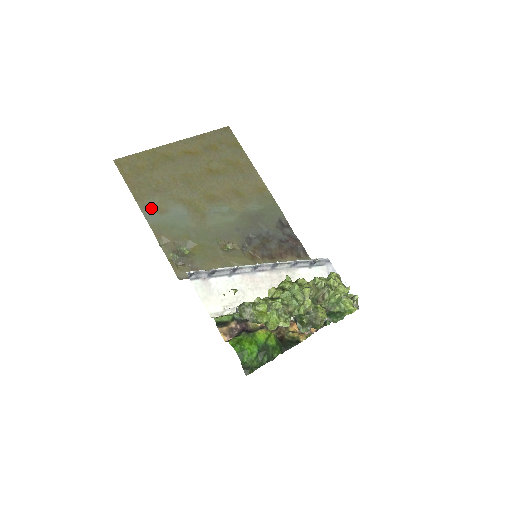
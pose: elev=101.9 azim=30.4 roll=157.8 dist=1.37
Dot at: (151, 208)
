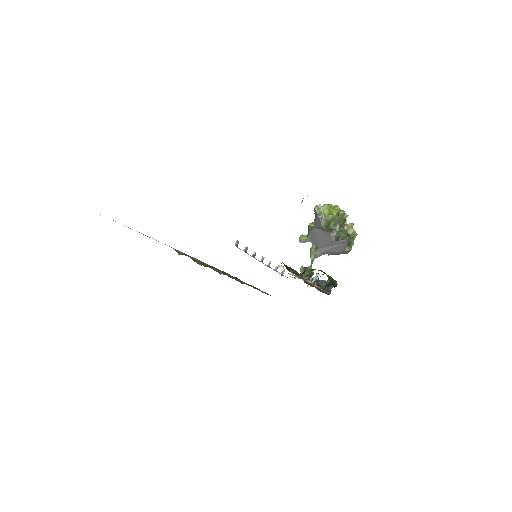
Dot at: occluded
